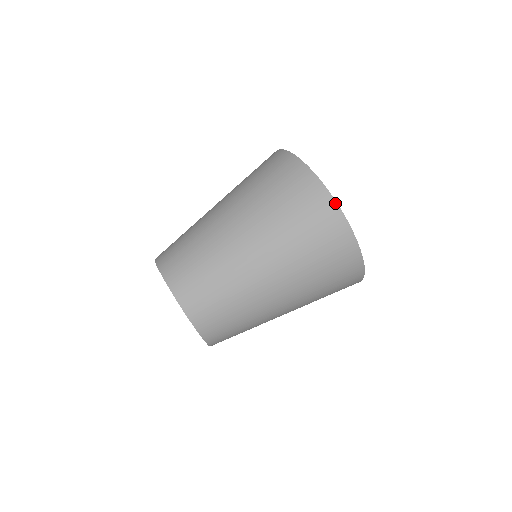
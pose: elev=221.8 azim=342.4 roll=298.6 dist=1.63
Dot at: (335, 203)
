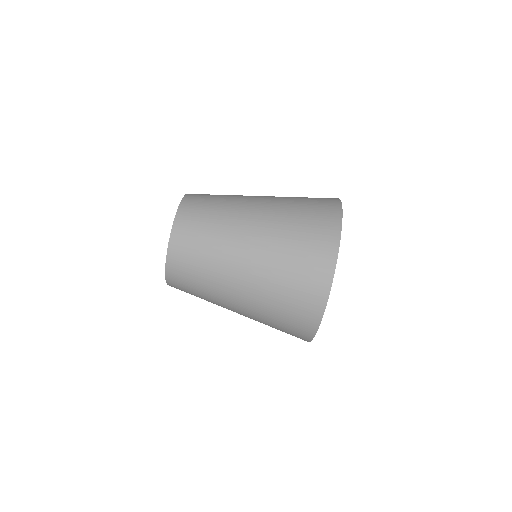
Dot at: (334, 270)
